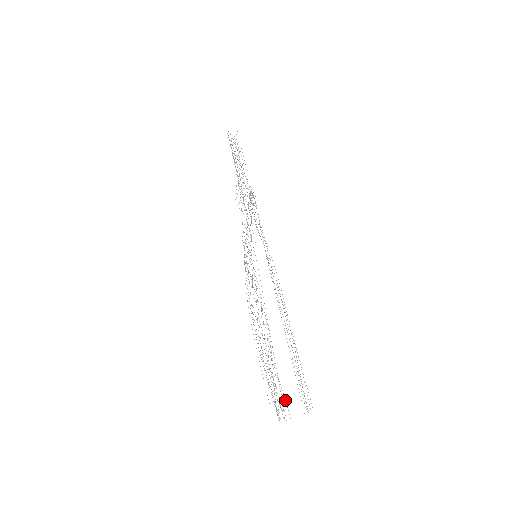
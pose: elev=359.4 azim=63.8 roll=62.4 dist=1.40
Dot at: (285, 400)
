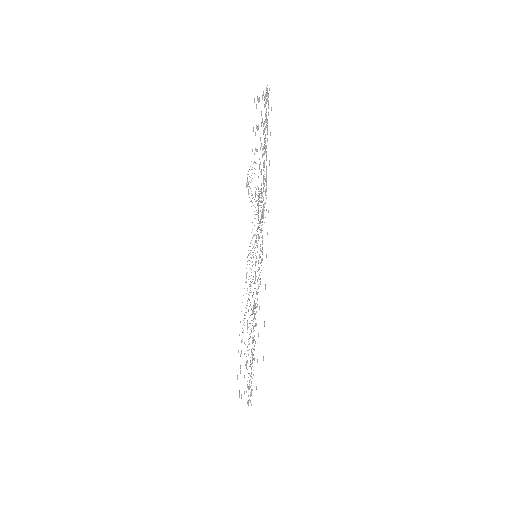
Dot at: occluded
